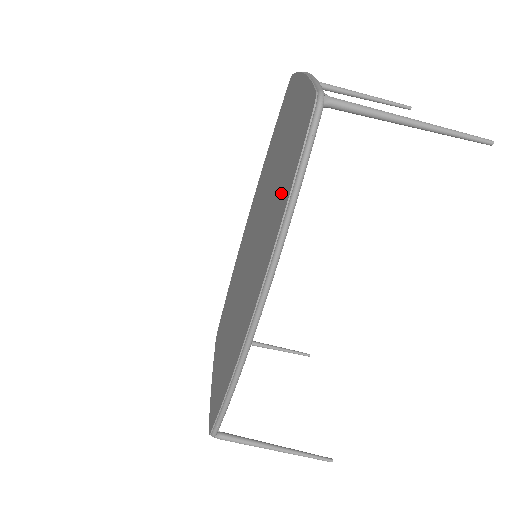
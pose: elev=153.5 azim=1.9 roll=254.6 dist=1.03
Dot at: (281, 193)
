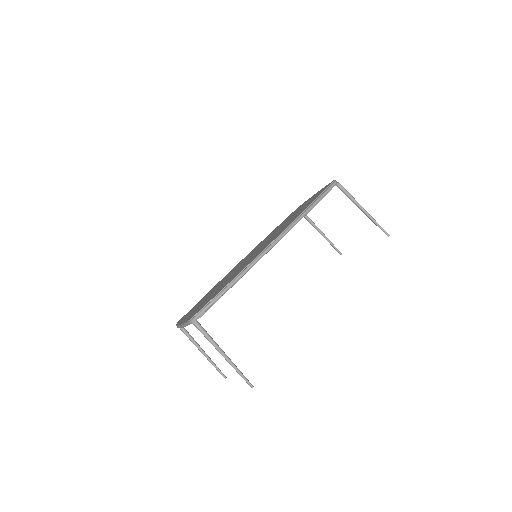
Dot at: occluded
